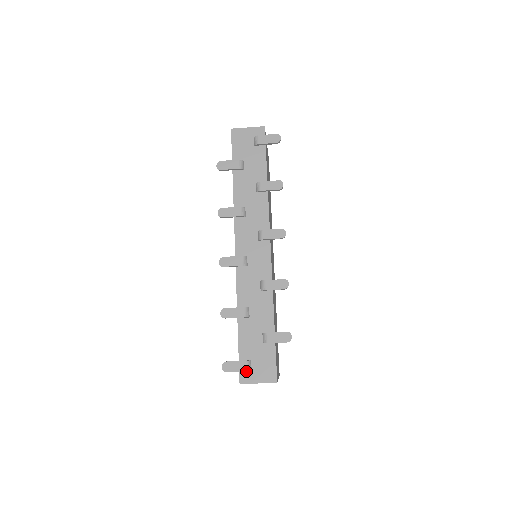
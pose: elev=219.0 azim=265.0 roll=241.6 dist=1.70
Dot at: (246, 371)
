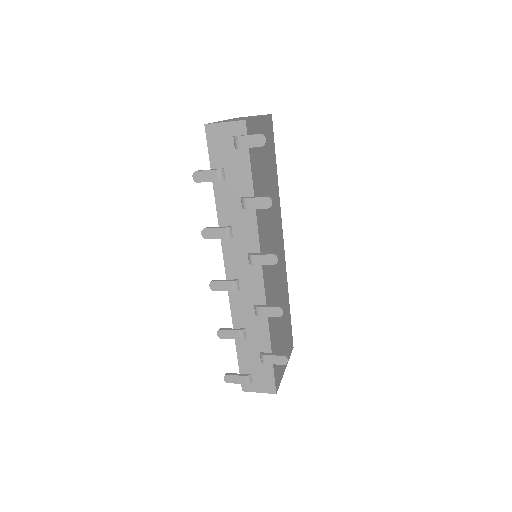
Dot at: (246, 384)
